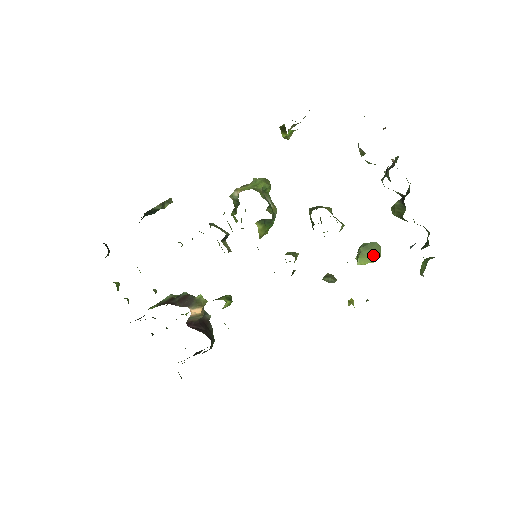
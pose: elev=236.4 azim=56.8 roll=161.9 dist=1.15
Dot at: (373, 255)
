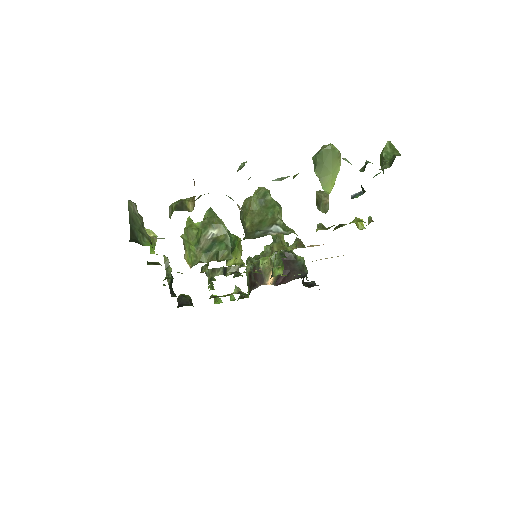
Dot at: (332, 166)
